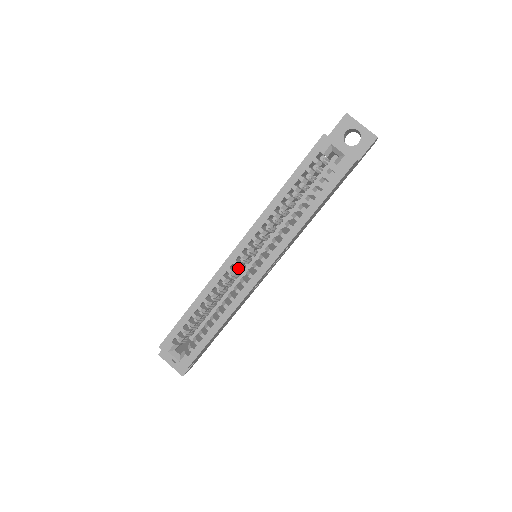
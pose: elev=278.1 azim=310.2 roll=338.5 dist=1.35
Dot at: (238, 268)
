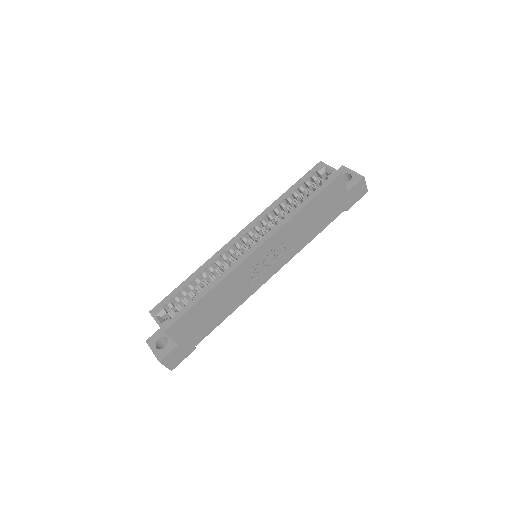
Dot at: occluded
